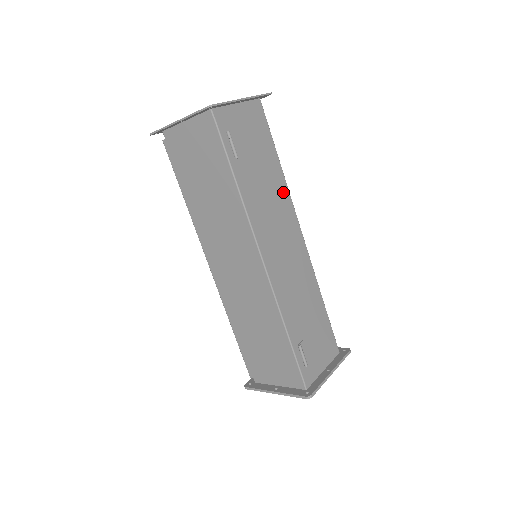
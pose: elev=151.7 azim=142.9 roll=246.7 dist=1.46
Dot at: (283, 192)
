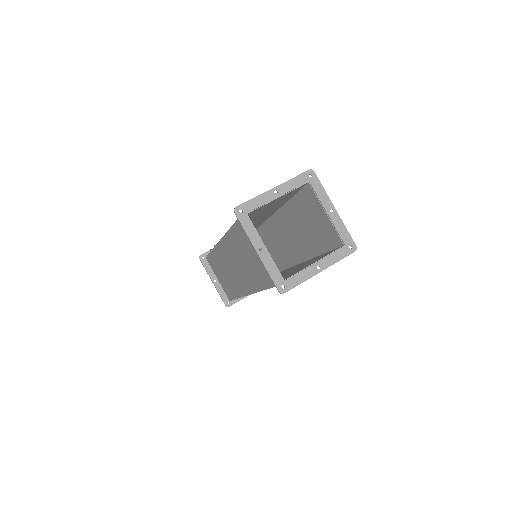
Dot at: occluded
